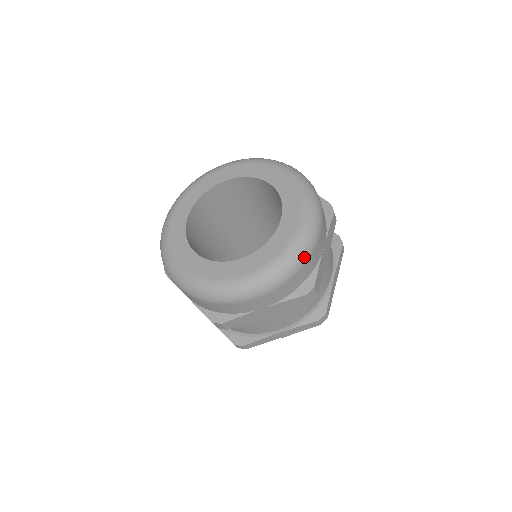
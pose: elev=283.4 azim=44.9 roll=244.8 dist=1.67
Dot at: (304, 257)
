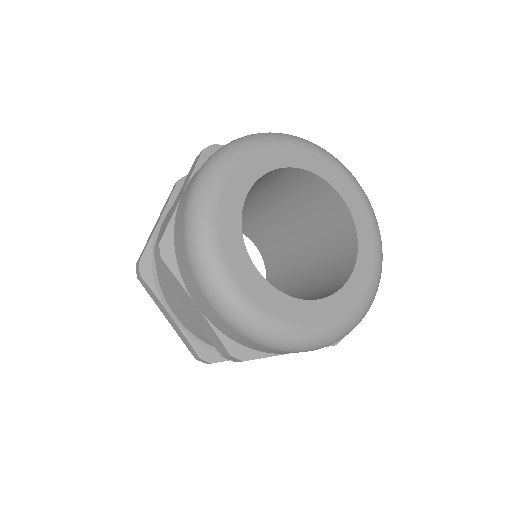
Dot at: occluded
